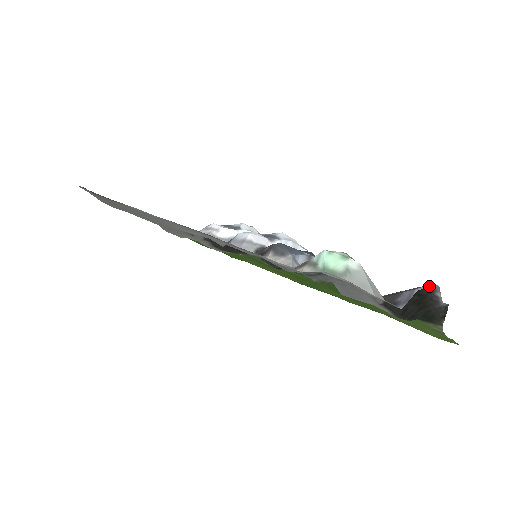
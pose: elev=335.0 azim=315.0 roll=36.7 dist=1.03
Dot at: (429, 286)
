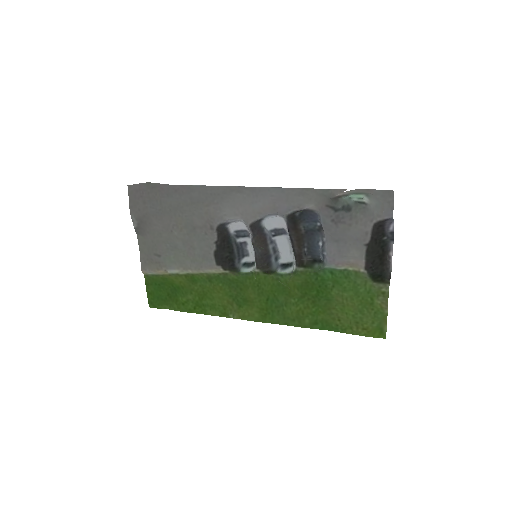
Dot at: (392, 236)
